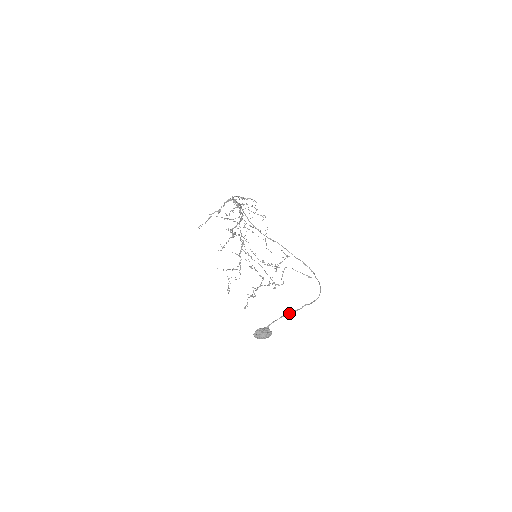
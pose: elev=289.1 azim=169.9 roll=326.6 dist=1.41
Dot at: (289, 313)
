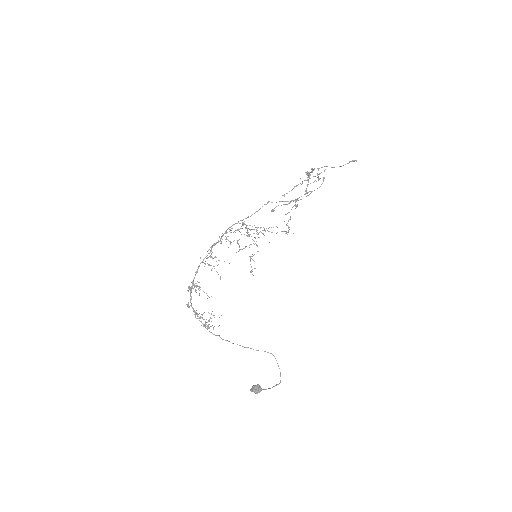
Dot at: (264, 389)
